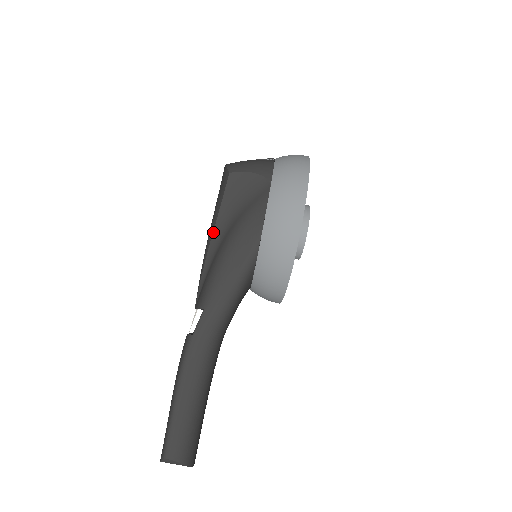
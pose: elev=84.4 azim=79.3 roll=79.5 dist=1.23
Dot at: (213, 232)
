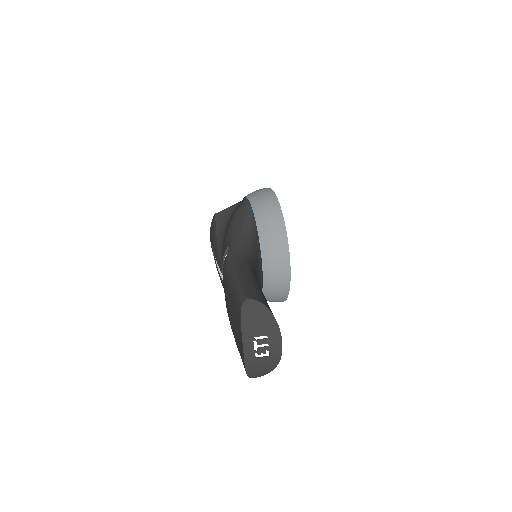
Dot at: (217, 239)
